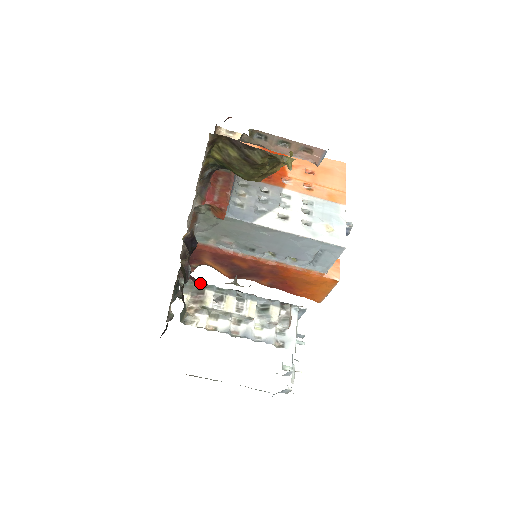
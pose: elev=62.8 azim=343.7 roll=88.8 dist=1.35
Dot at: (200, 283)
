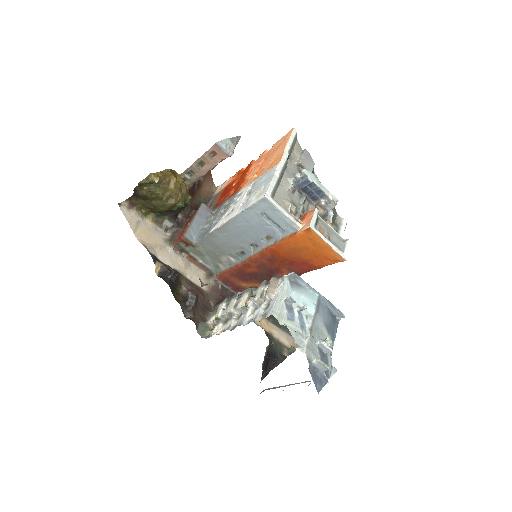
Dot at: occluded
